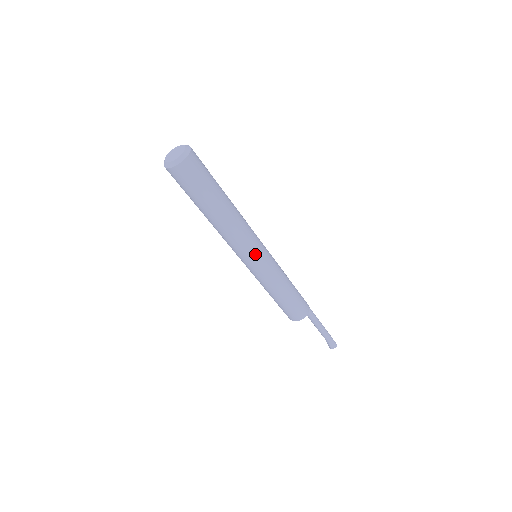
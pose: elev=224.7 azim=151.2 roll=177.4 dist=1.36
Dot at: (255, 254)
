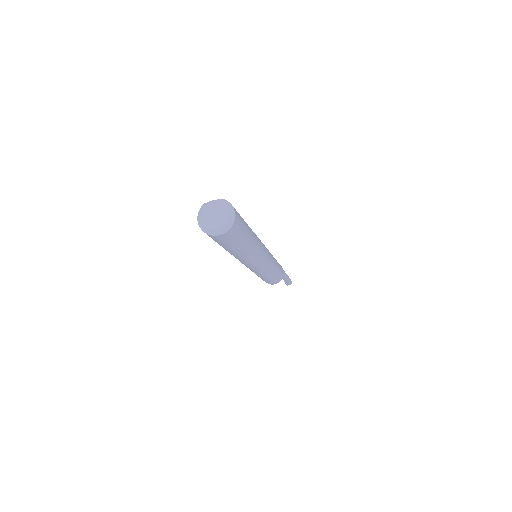
Dot at: (261, 263)
